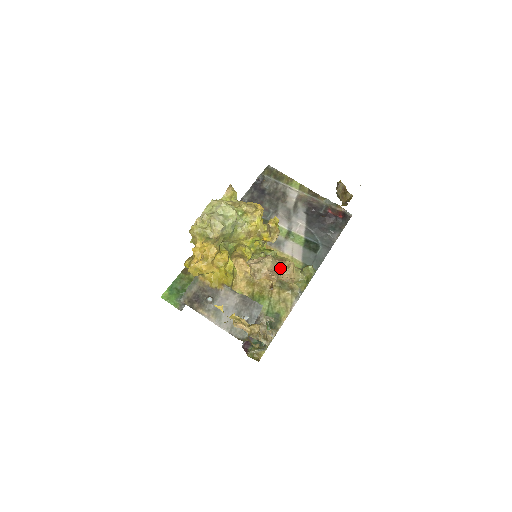
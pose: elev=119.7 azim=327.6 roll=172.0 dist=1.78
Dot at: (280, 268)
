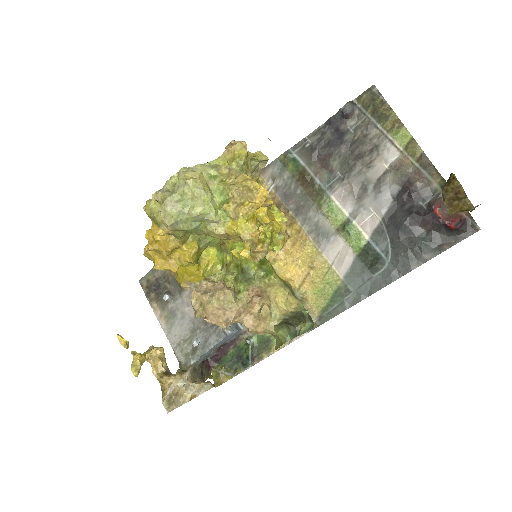
Dot at: (244, 309)
